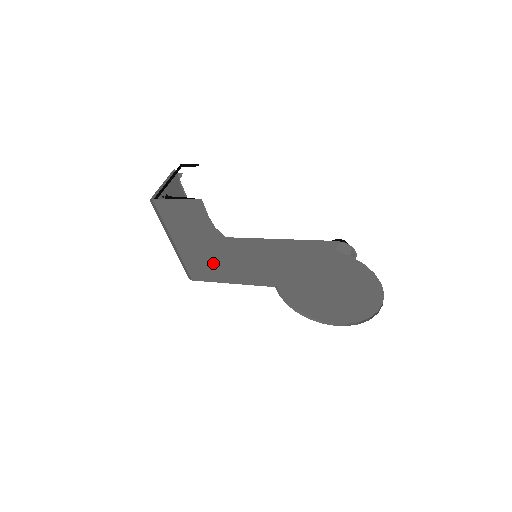
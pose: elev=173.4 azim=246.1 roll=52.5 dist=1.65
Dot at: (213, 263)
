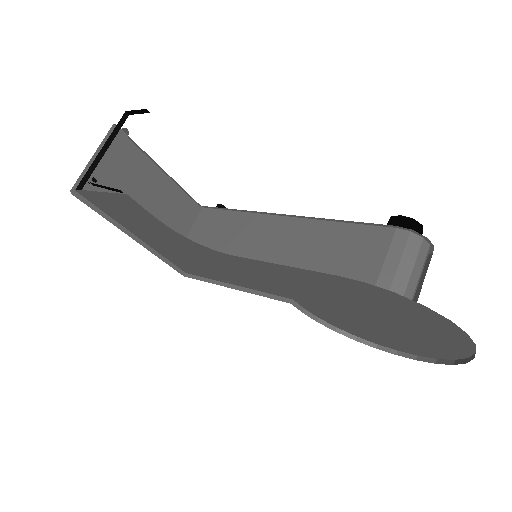
Dot at: (198, 264)
